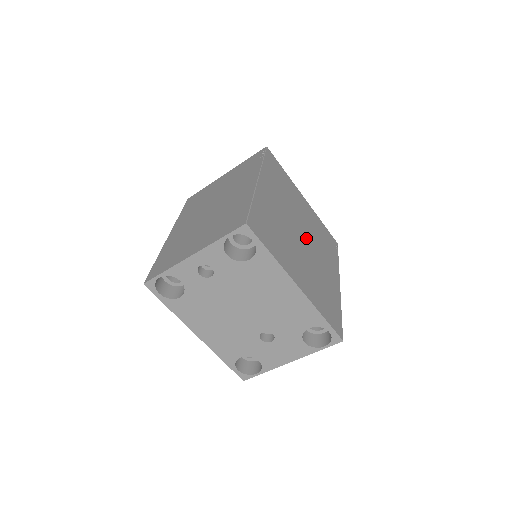
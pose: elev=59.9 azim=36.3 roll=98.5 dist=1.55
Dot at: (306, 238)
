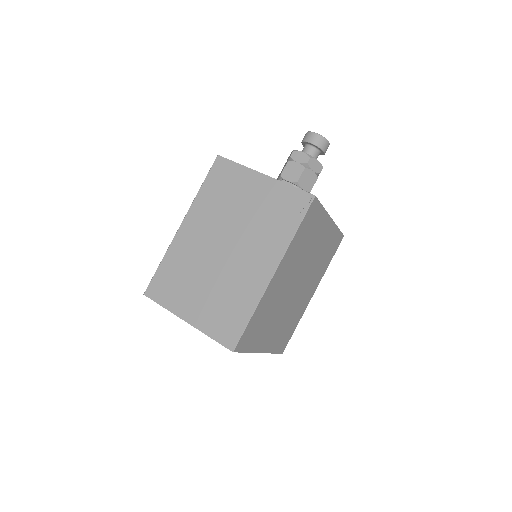
Dot at: (301, 282)
